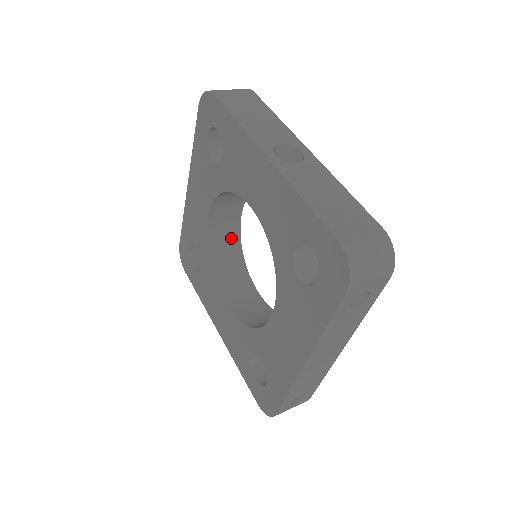
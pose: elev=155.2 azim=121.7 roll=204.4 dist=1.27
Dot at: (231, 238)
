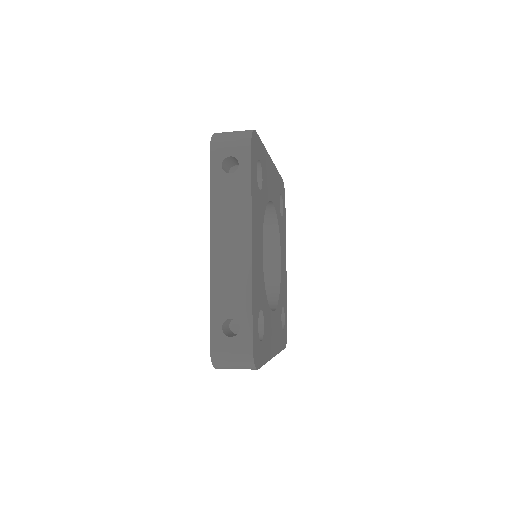
Dot at: (271, 285)
